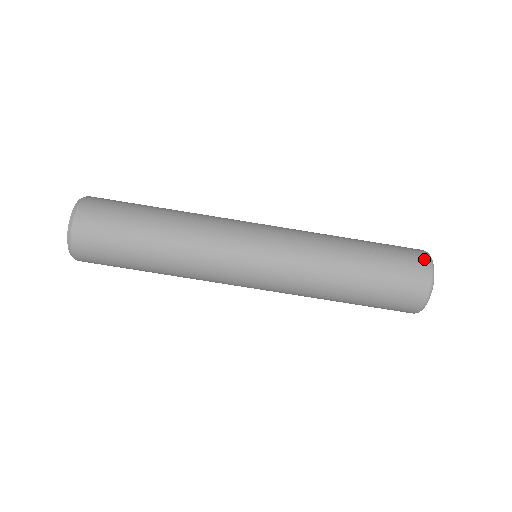
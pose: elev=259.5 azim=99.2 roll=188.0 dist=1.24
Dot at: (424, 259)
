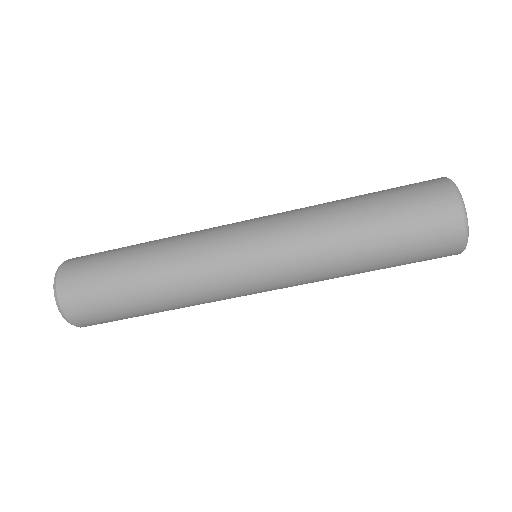
Dot at: (447, 193)
